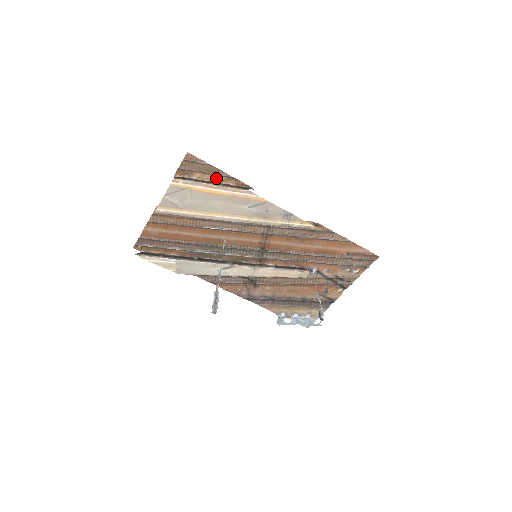
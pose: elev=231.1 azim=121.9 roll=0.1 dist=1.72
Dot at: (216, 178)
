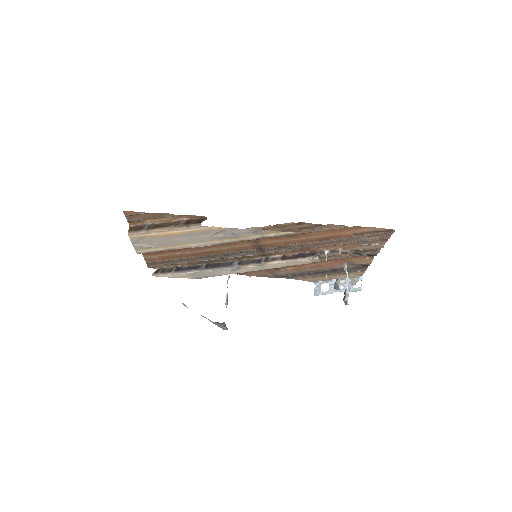
Dot at: (166, 219)
